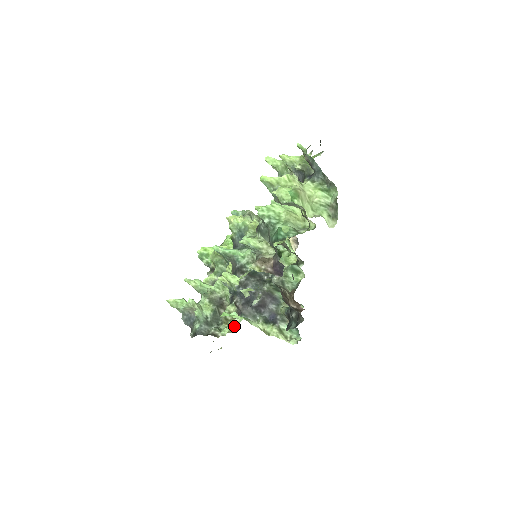
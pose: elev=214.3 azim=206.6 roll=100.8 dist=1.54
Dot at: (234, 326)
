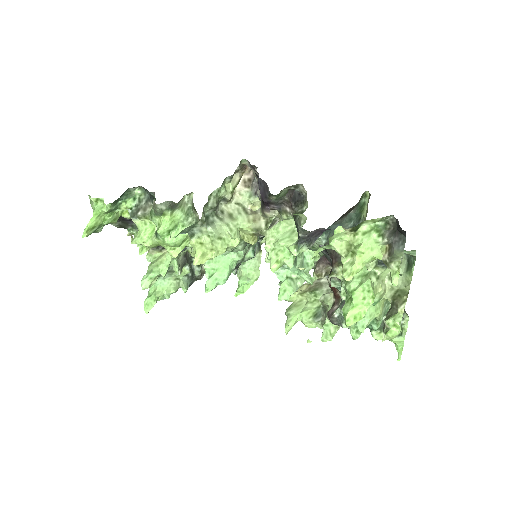
Dot at: occluded
